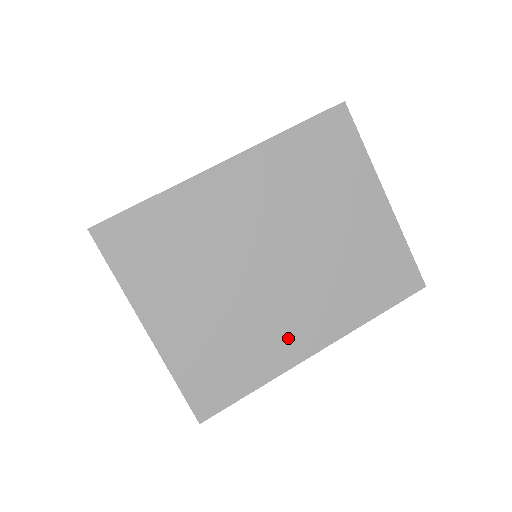
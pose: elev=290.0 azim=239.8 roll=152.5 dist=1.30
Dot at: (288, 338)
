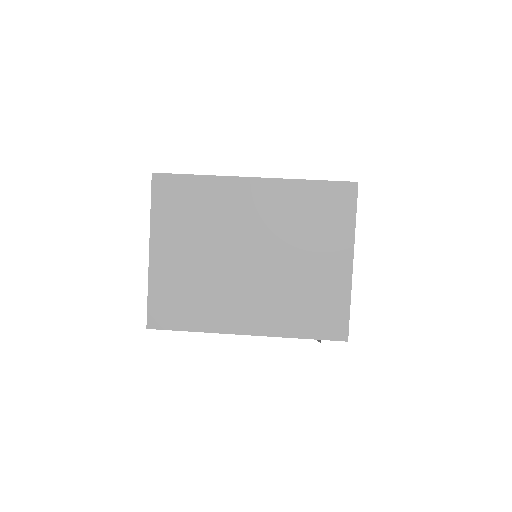
Dot at: (231, 313)
